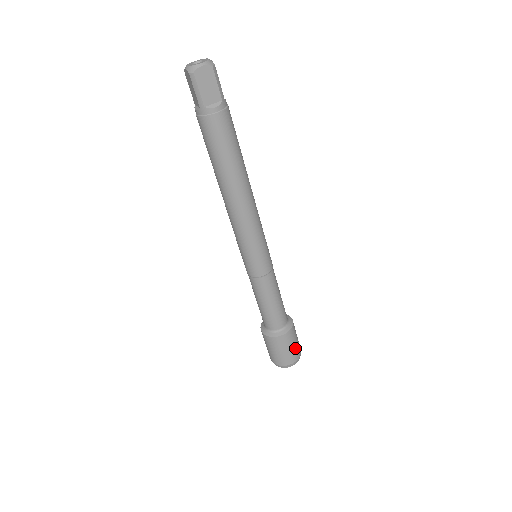
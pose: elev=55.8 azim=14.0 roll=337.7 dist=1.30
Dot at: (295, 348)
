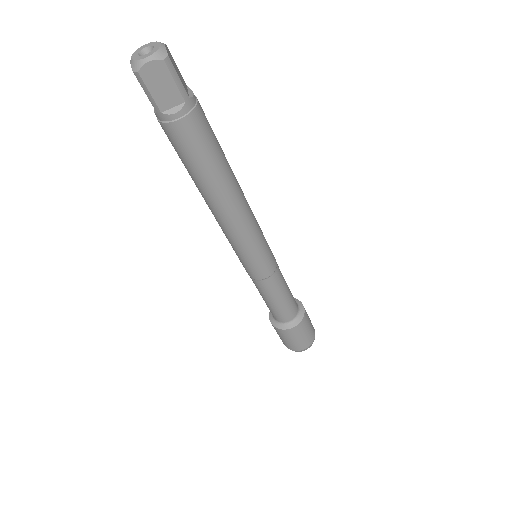
Dot at: (306, 337)
